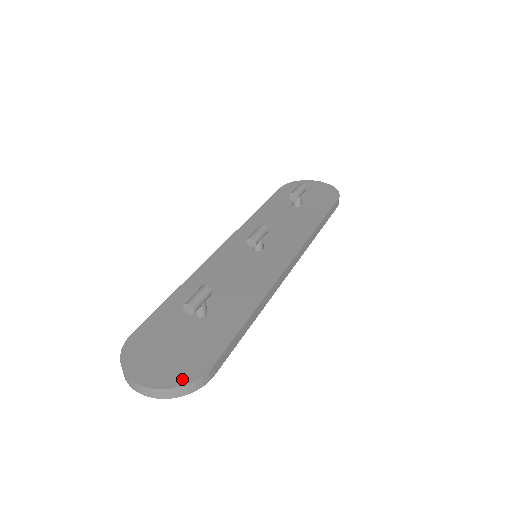
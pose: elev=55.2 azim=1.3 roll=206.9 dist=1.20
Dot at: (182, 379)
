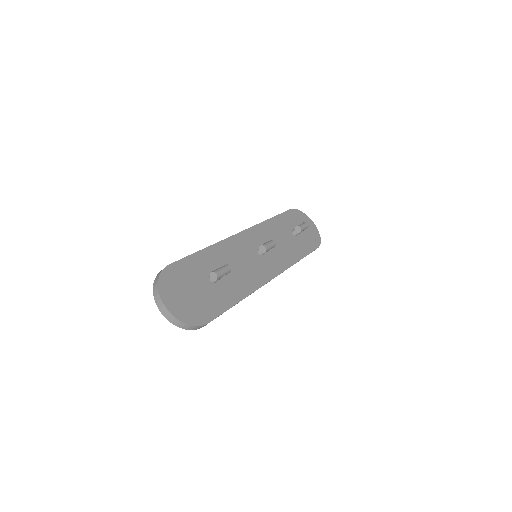
Dot at: (190, 320)
